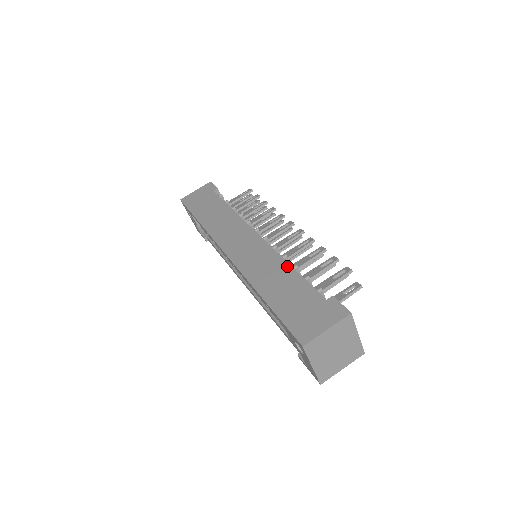
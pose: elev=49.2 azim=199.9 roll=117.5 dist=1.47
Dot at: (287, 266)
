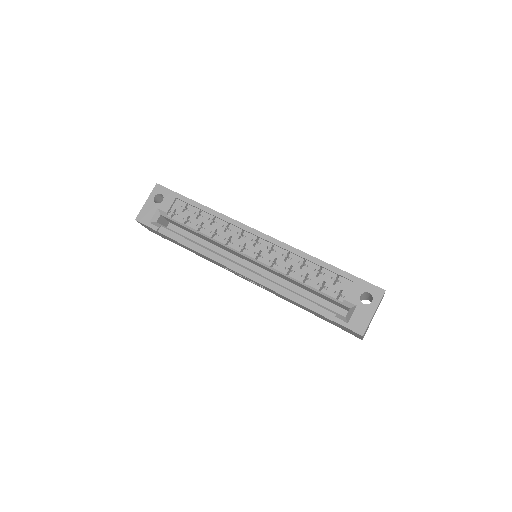
Dot at: occluded
